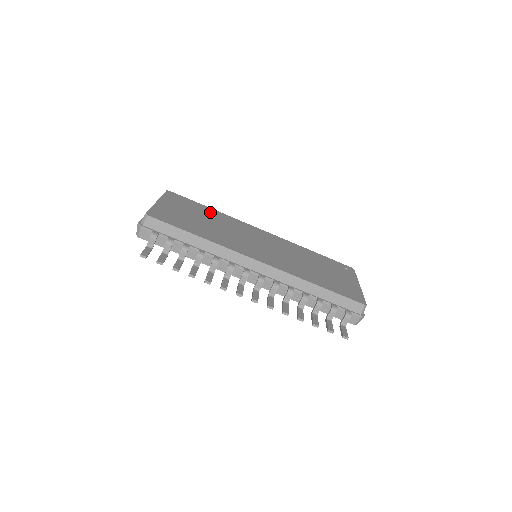
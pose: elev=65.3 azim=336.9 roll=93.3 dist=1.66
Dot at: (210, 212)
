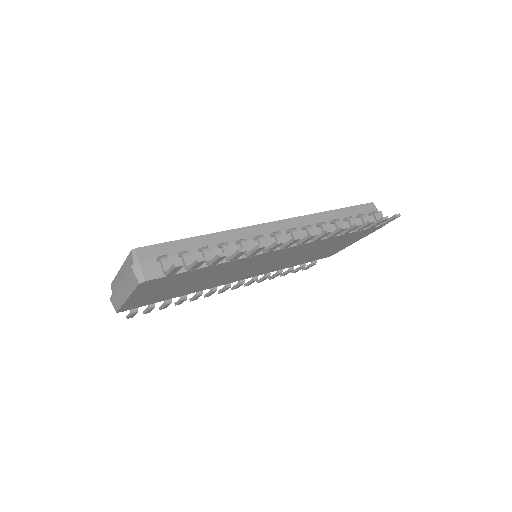
Dot at: occluded
